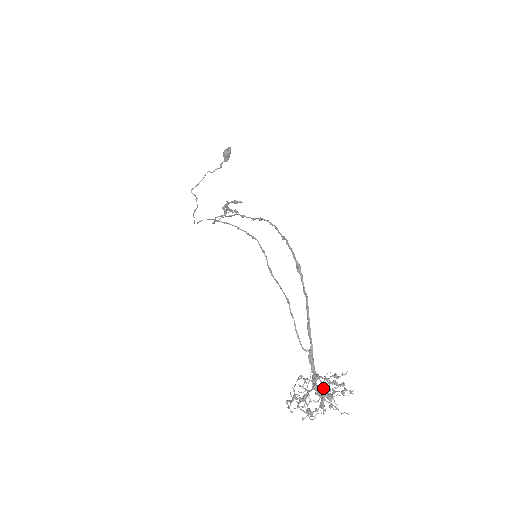
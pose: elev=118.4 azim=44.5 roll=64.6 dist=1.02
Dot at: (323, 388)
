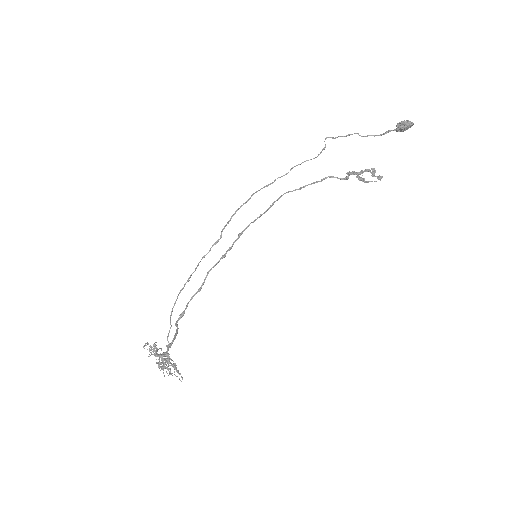
Dot at: (159, 362)
